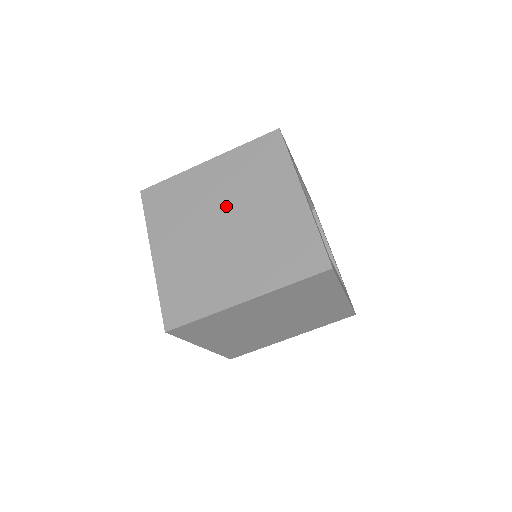
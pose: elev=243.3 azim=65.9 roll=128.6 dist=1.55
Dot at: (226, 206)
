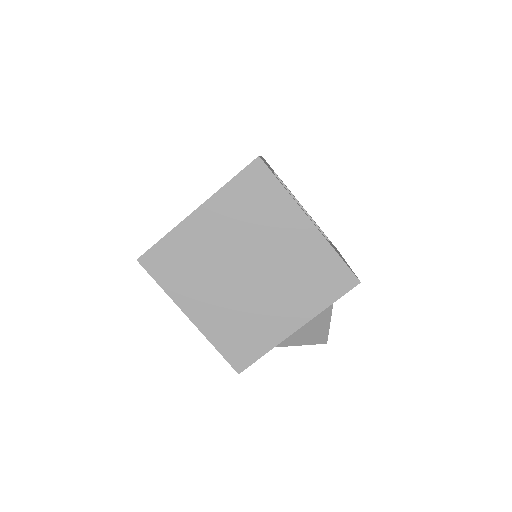
Dot at: occluded
